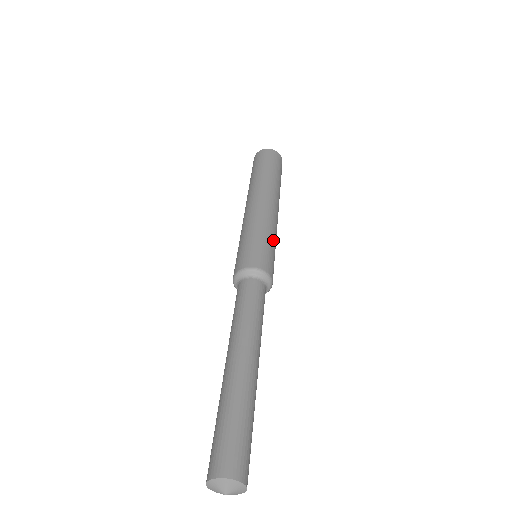
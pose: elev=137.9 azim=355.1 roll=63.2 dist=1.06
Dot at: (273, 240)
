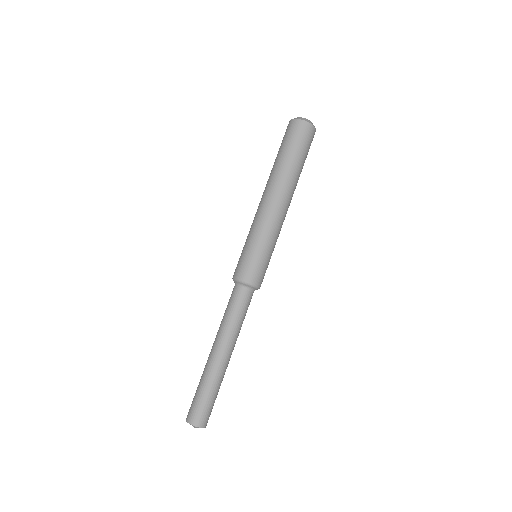
Dot at: (273, 249)
